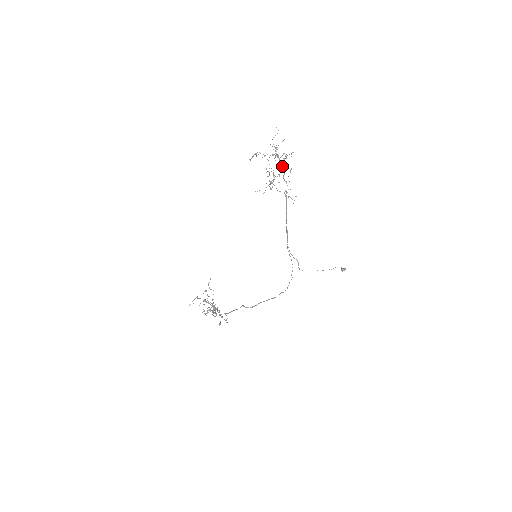
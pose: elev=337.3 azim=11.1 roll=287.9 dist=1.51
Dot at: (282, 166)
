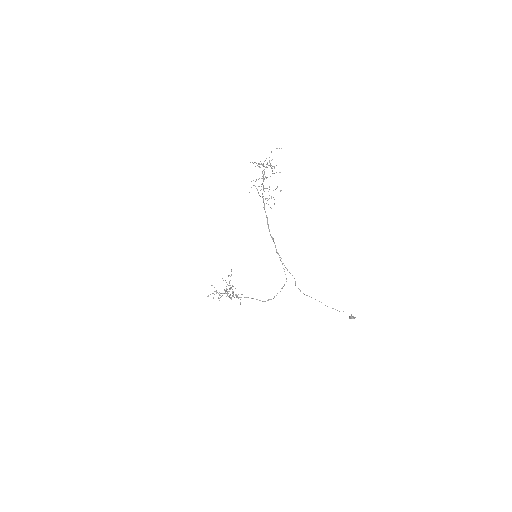
Dot at: (263, 174)
